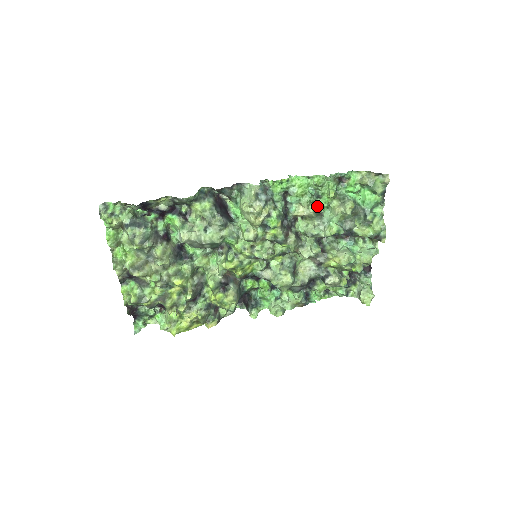
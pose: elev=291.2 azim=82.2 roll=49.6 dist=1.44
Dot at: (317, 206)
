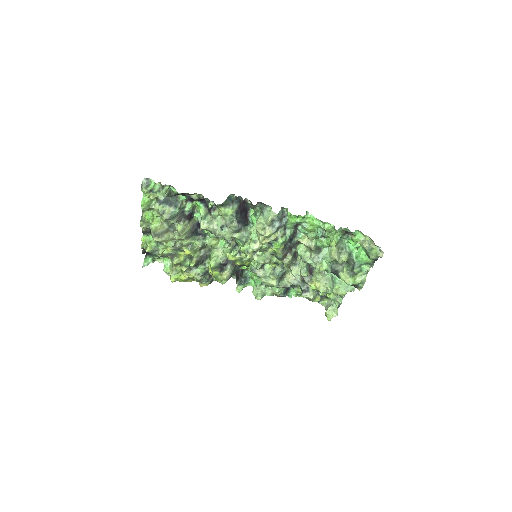
Dot at: (320, 242)
